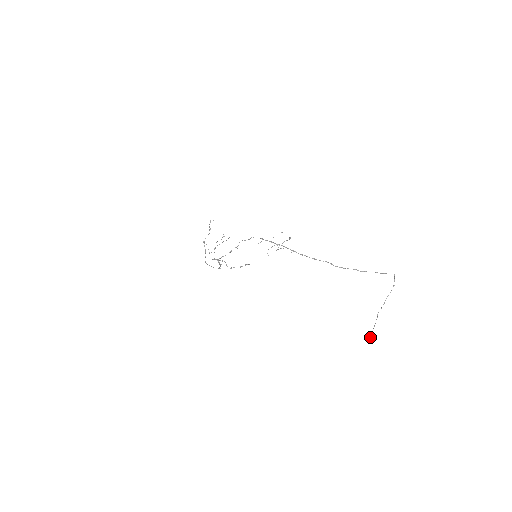
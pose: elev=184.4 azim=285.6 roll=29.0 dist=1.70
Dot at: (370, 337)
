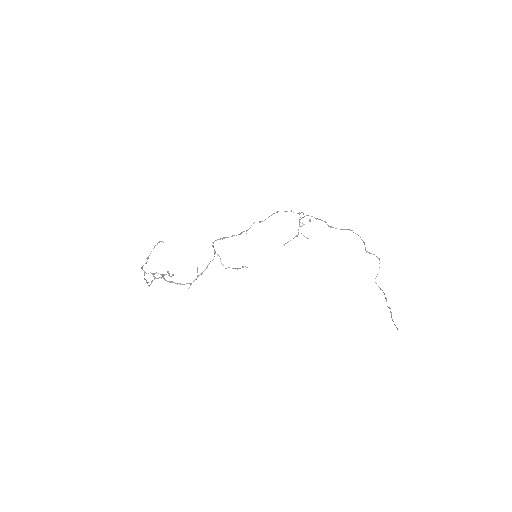
Dot at: (396, 327)
